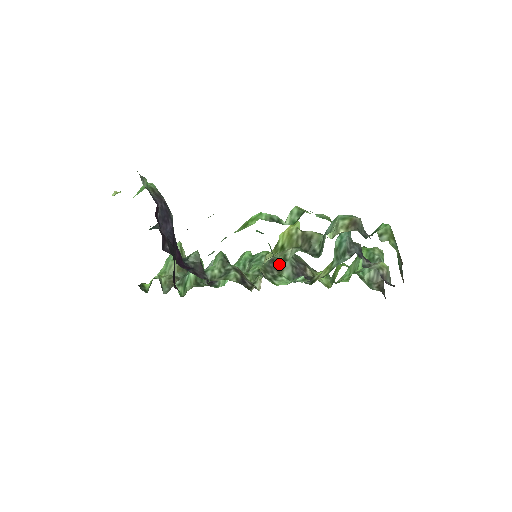
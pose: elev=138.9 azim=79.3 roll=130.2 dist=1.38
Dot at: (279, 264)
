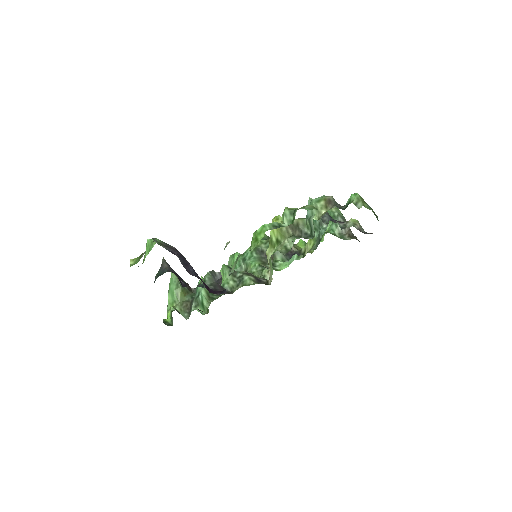
Dot at: occluded
